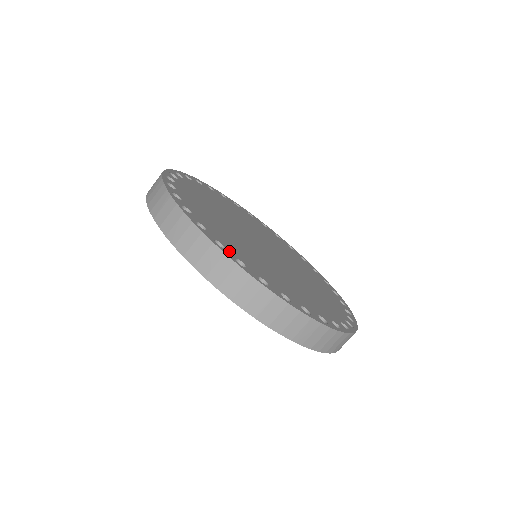
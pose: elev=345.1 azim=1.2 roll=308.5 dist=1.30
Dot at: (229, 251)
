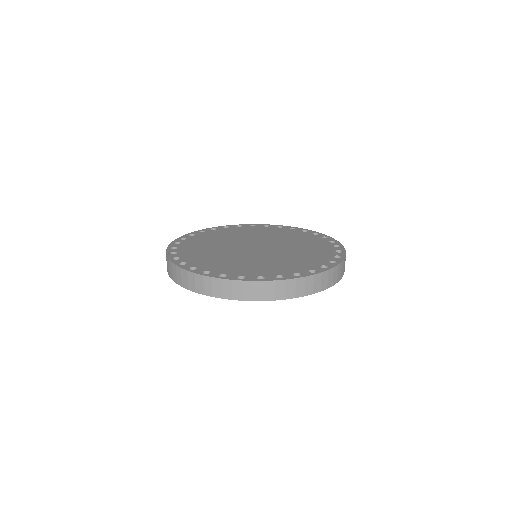
Dot at: (177, 255)
